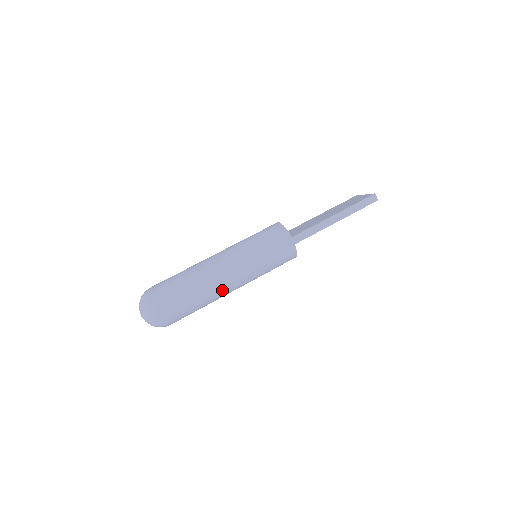
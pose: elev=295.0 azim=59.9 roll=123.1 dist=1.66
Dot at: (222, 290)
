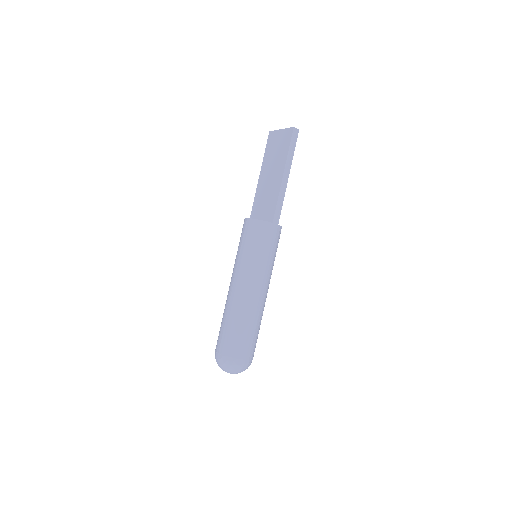
Dot at: (264, 305)
